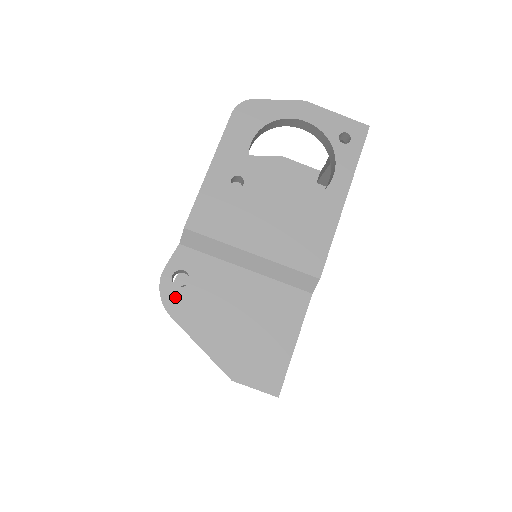
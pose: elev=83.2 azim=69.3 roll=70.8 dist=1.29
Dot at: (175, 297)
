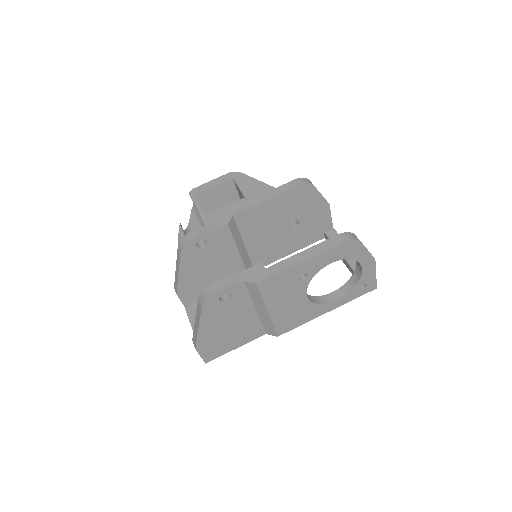
Dot at: (213, 304)
